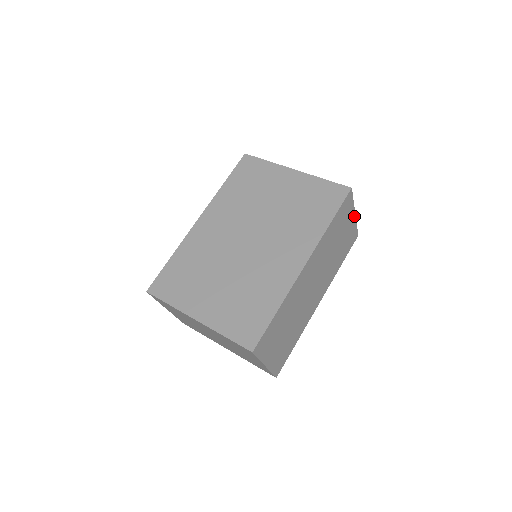
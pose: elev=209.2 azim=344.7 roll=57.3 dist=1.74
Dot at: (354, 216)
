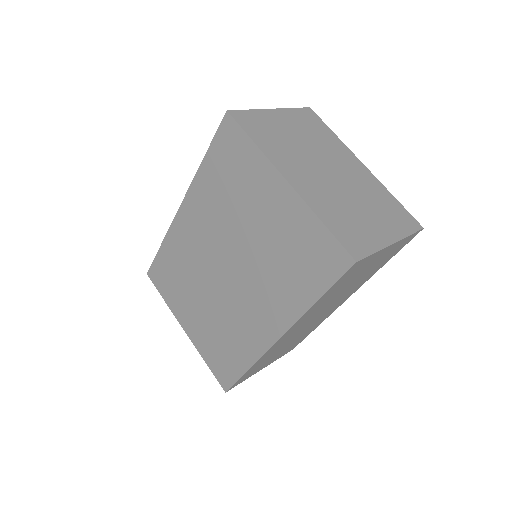
Dot at: (392, 244)
